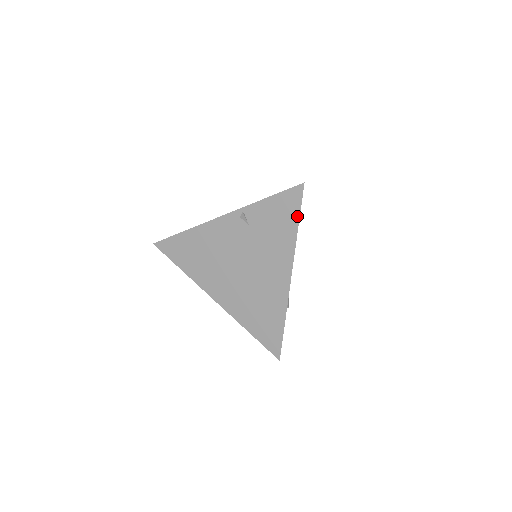
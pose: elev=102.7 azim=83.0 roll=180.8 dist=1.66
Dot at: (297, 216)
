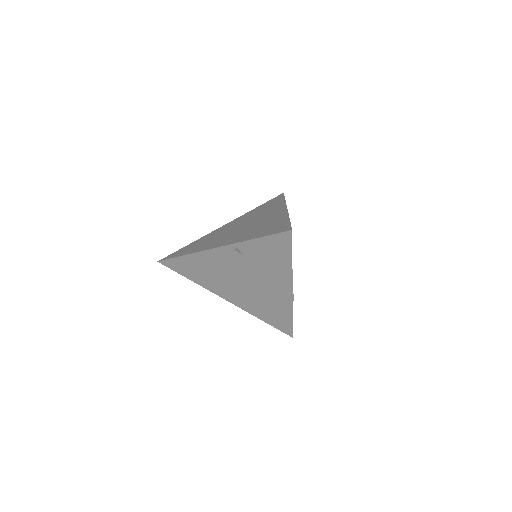
Dot at: (290, 253)
